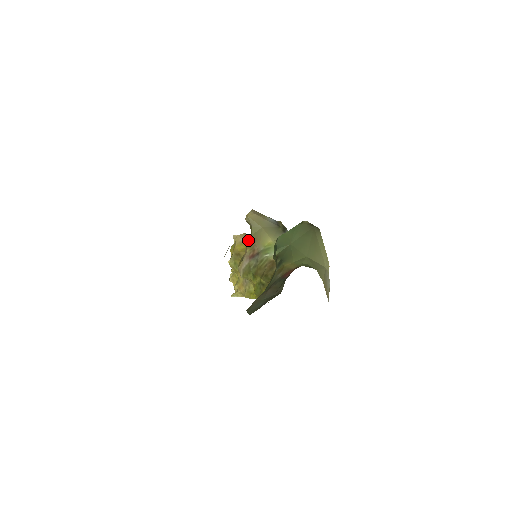
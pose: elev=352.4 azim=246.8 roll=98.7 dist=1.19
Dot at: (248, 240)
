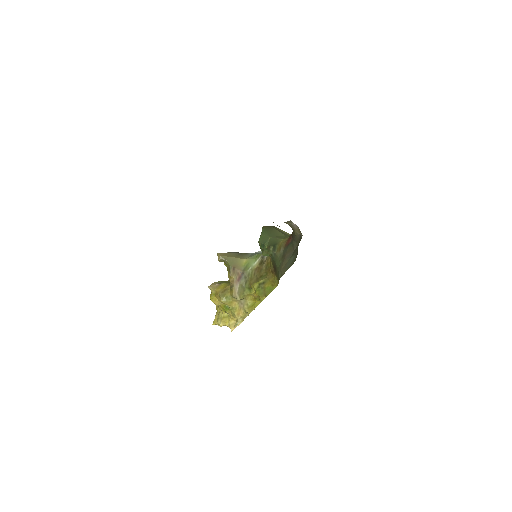
Dot at: (229, 272)
